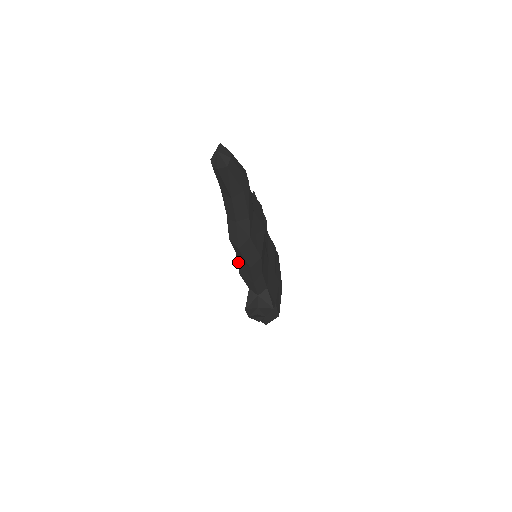
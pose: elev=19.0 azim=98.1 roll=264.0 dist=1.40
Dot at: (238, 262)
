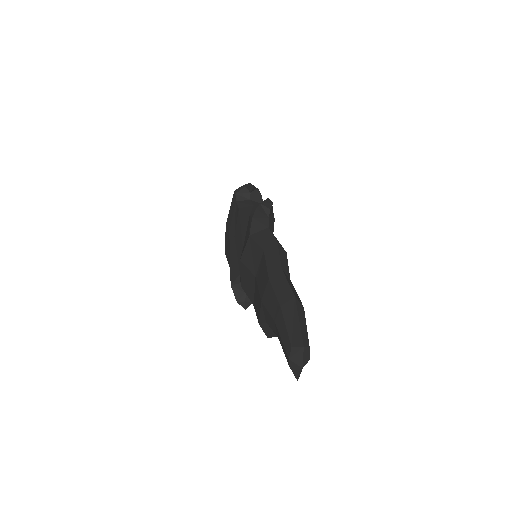
Dot at: (244, 283)
